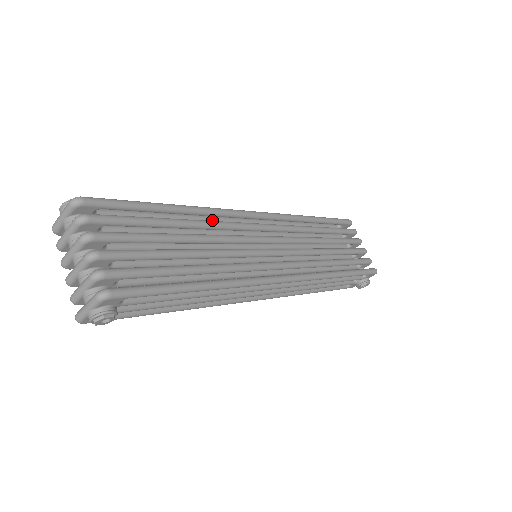
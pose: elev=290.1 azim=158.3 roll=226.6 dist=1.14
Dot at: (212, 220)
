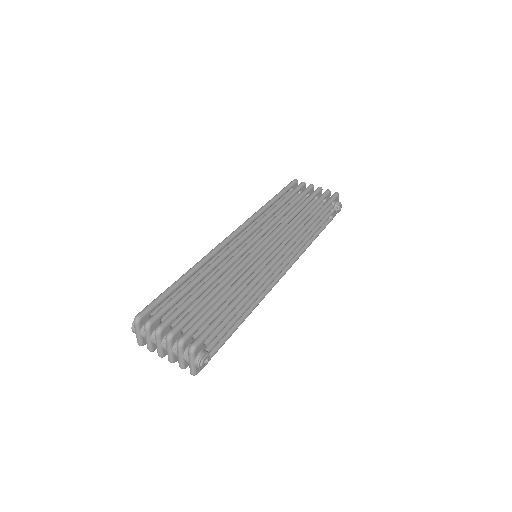
Dot at: occluded
